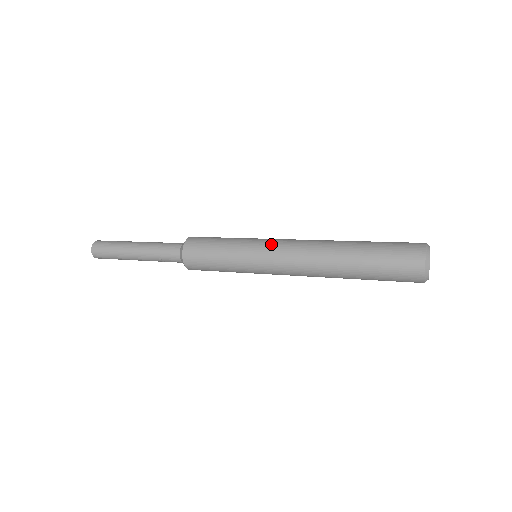
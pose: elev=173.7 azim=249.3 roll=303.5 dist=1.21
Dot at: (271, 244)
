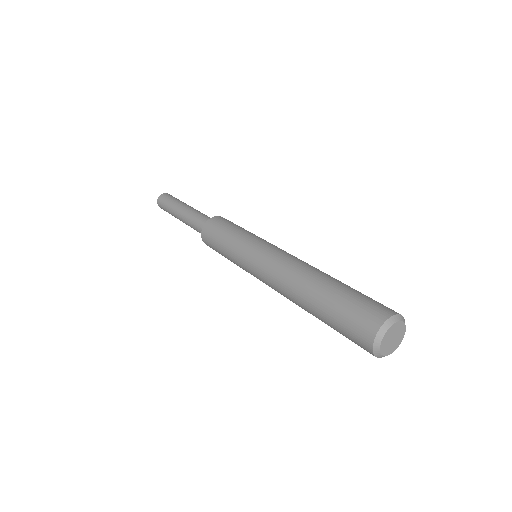
Dot at: (266, 248)
